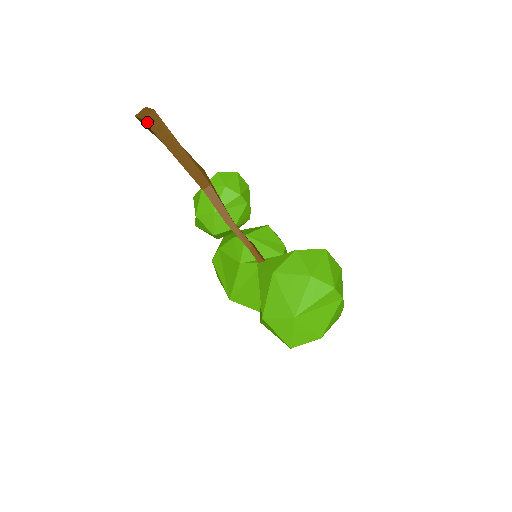
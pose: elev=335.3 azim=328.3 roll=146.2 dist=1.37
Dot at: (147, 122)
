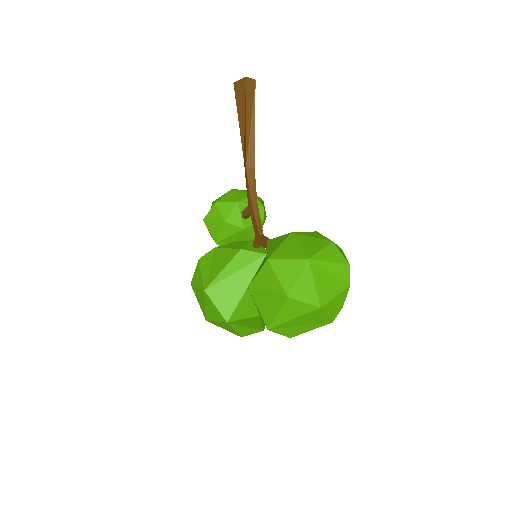
Dot at: (247, 82)
